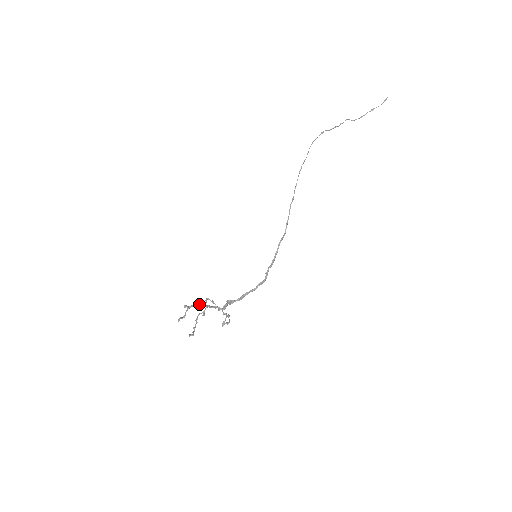
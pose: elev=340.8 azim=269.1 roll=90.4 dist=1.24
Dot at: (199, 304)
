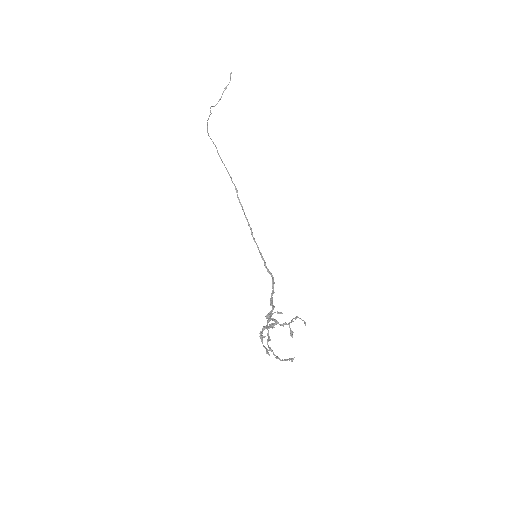
Dot at: (265, 328)
